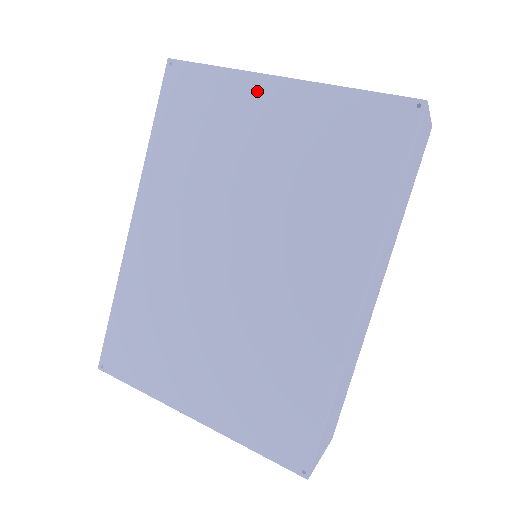
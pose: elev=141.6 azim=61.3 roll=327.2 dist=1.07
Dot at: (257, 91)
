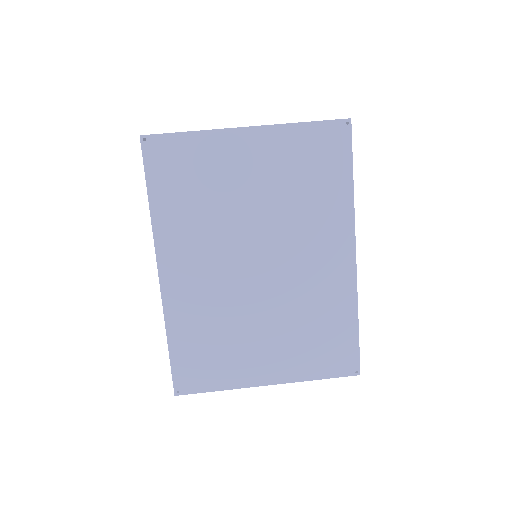
Dot at: (231, 142)
